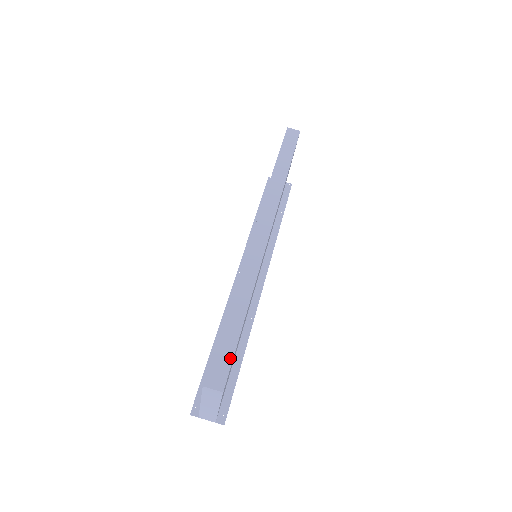
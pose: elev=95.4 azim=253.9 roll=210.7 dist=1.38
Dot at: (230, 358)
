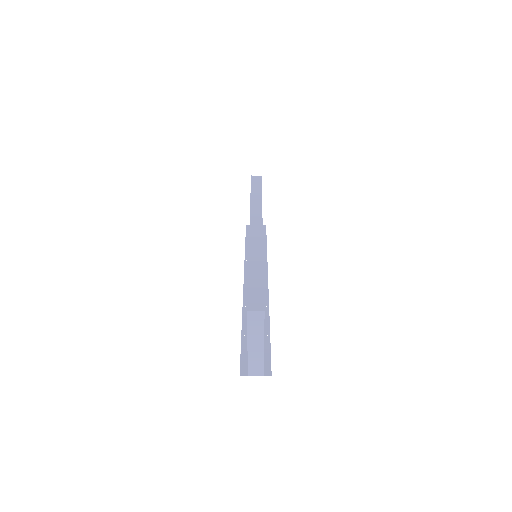
Dot at: (262, 293)
